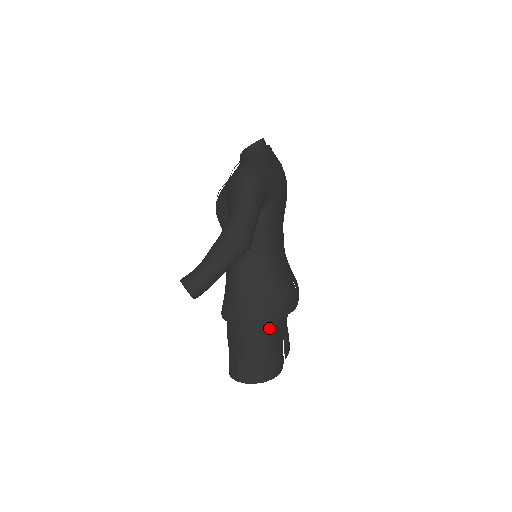
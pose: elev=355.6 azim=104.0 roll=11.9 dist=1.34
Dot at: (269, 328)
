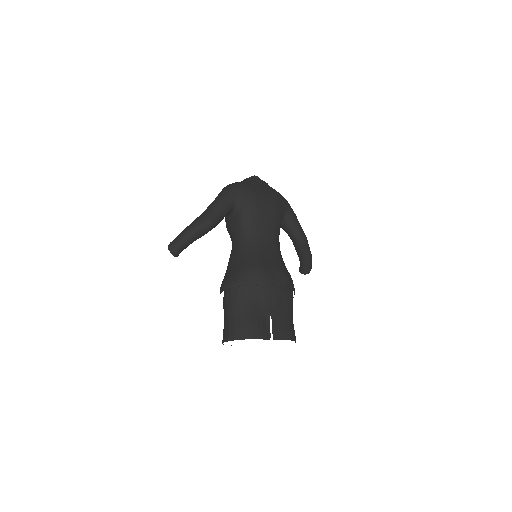
Dot at: (239, 293)
